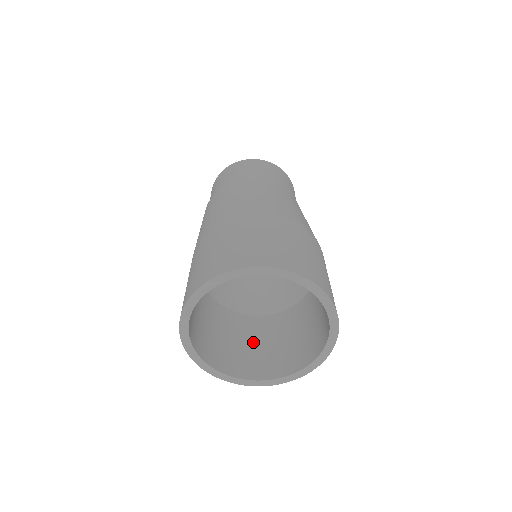
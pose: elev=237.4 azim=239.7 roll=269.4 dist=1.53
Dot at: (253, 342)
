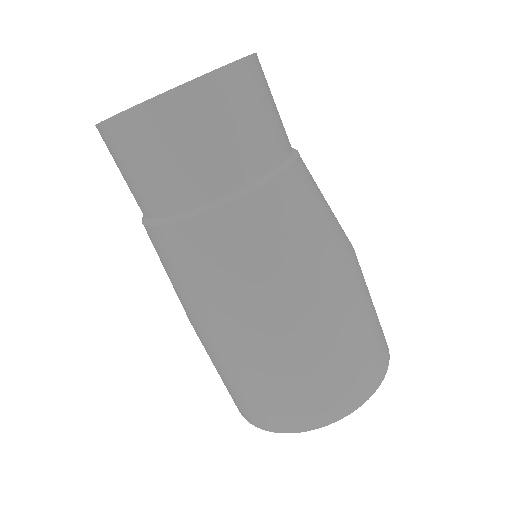
Dot at: occluded
